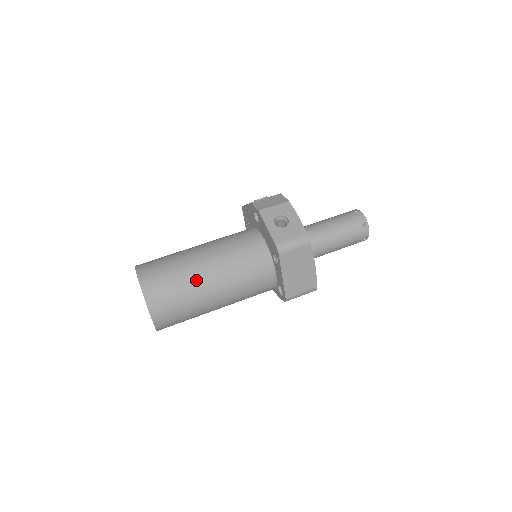
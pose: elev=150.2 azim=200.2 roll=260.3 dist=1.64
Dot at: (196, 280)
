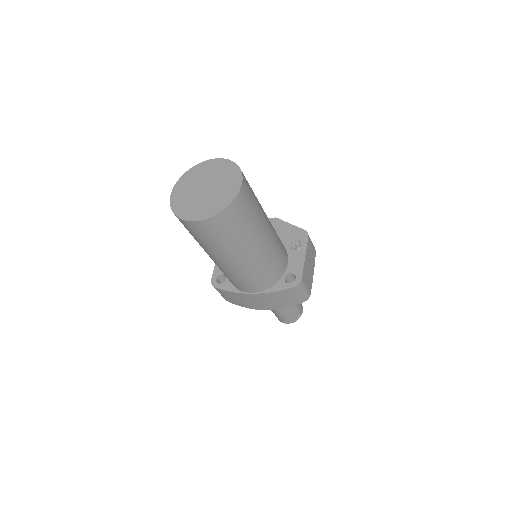
Dot at: occluded
